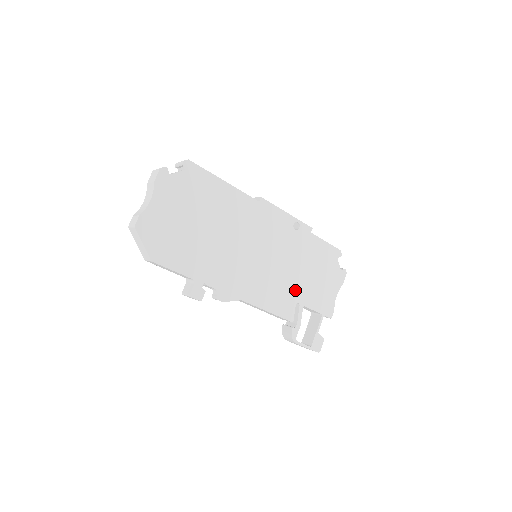
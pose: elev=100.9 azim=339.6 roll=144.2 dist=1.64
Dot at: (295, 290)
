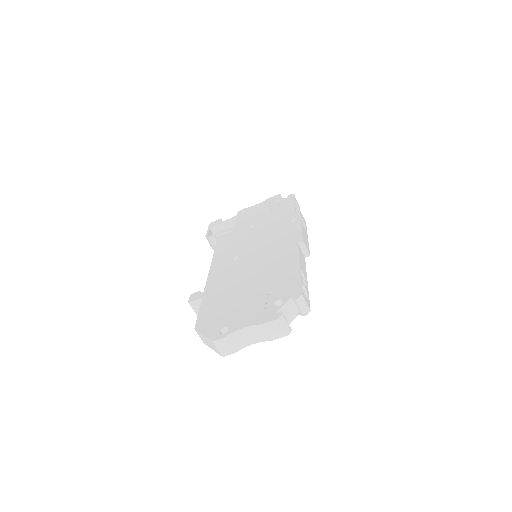
Dot at: occluded
